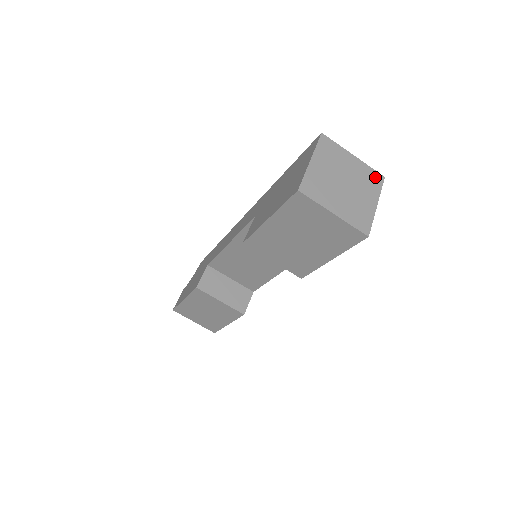
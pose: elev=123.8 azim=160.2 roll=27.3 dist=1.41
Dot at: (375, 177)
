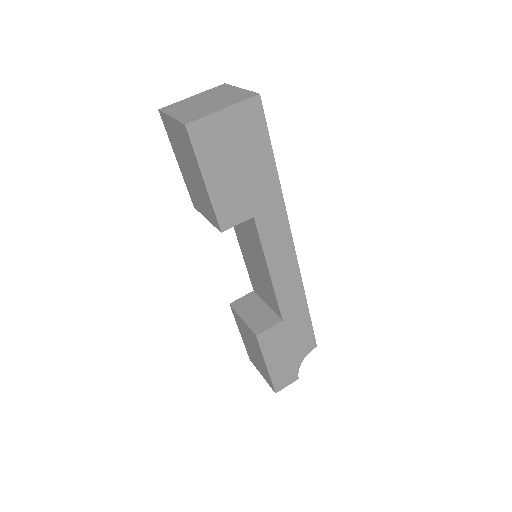
Dot at: (247, 95)
